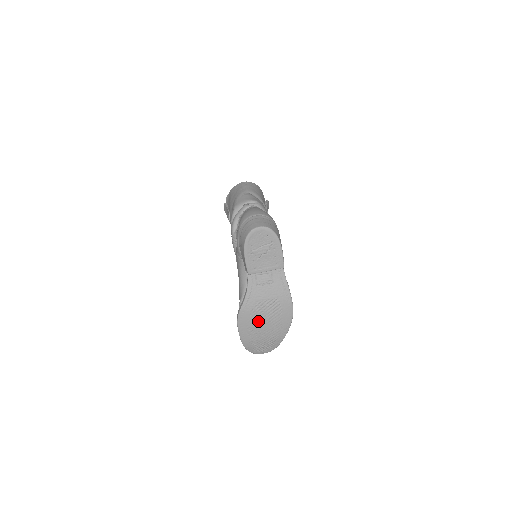
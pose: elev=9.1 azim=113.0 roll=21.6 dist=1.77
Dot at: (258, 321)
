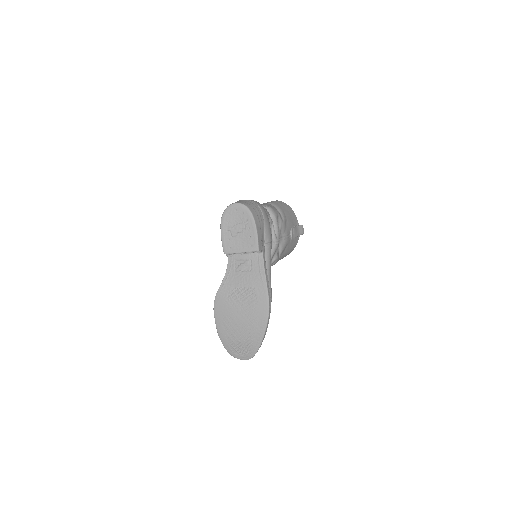
Dot at: (233, 311)
